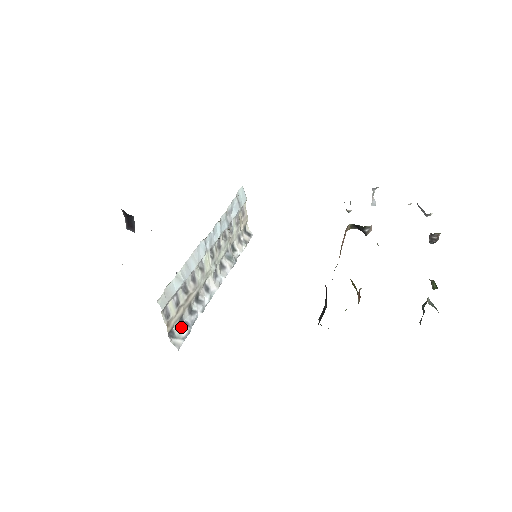
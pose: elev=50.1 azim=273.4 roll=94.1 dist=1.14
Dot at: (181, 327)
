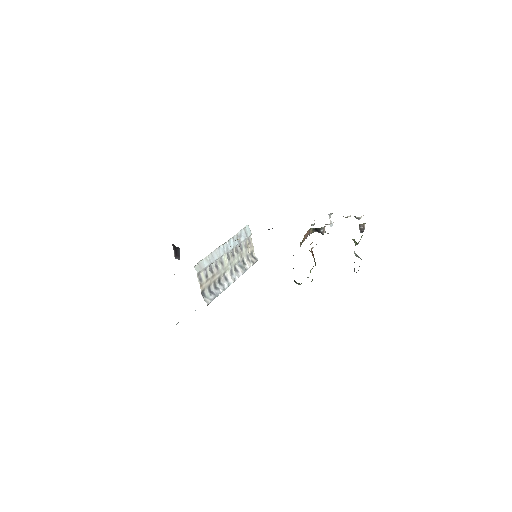
Dot at: (209, 293)
